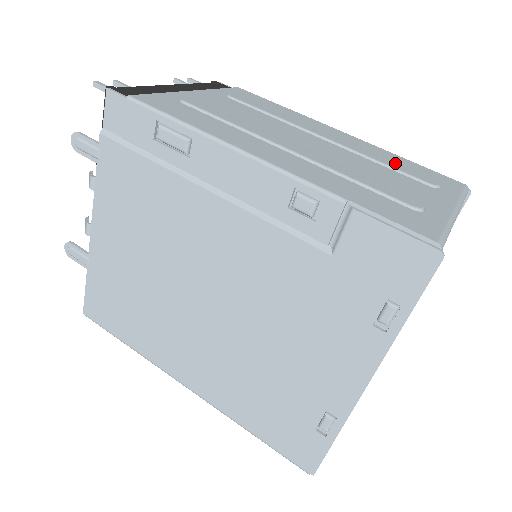
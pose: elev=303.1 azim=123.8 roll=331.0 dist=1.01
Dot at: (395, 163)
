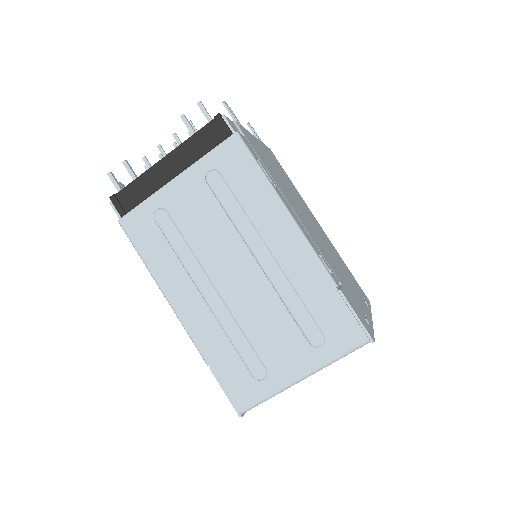
Dot at: (309, 303)
